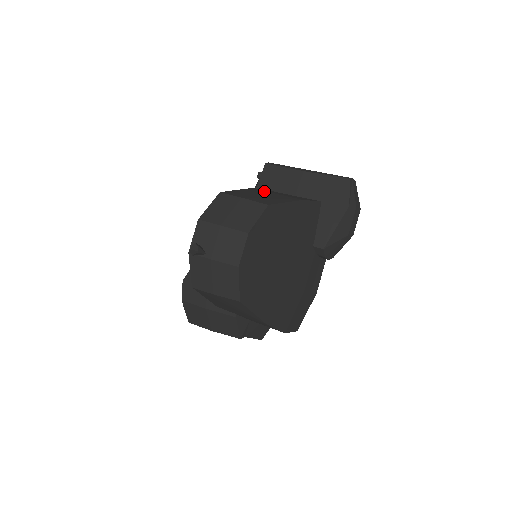
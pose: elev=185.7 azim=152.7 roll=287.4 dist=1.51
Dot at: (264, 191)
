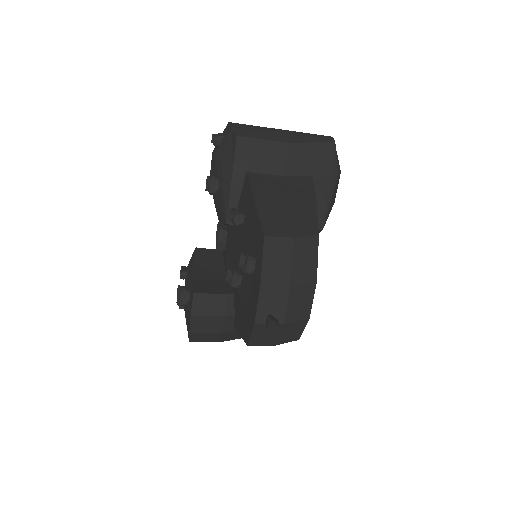
Dot at: (270, 192)
